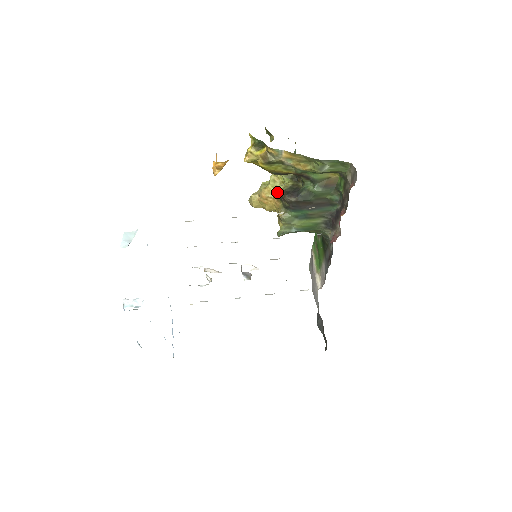
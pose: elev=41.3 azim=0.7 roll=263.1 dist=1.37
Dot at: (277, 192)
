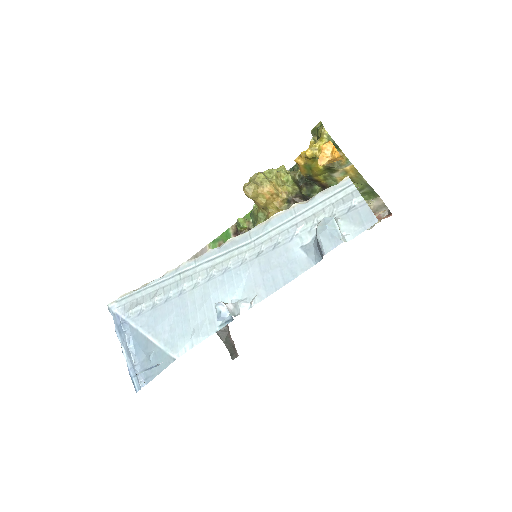
Dot at: (288, 192)
